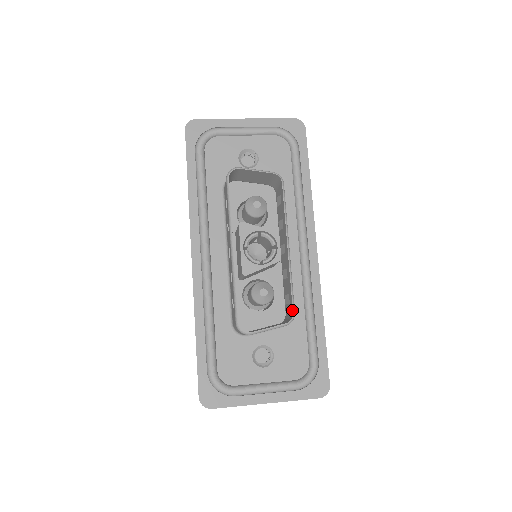
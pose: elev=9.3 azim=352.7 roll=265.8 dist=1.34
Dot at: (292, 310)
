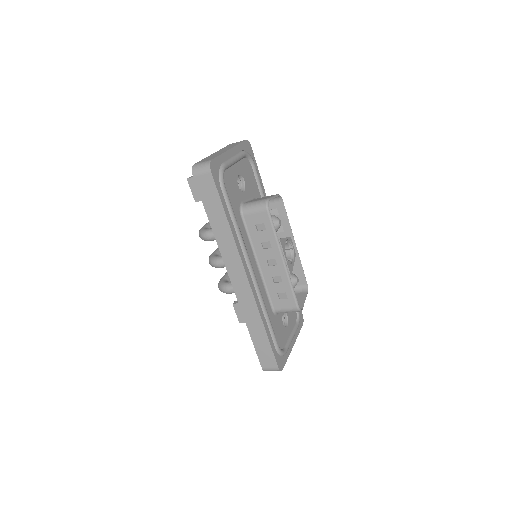
Dot at: (306, 283)
